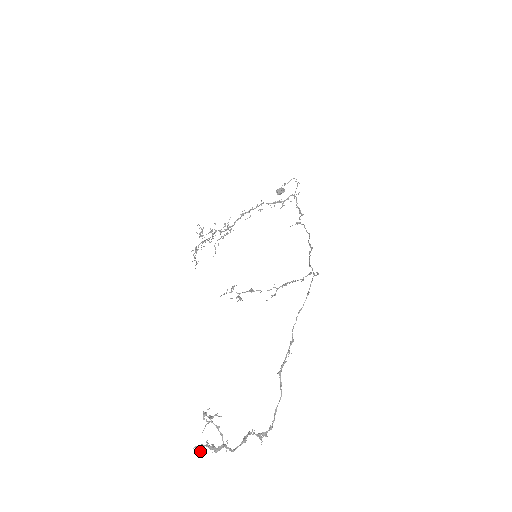
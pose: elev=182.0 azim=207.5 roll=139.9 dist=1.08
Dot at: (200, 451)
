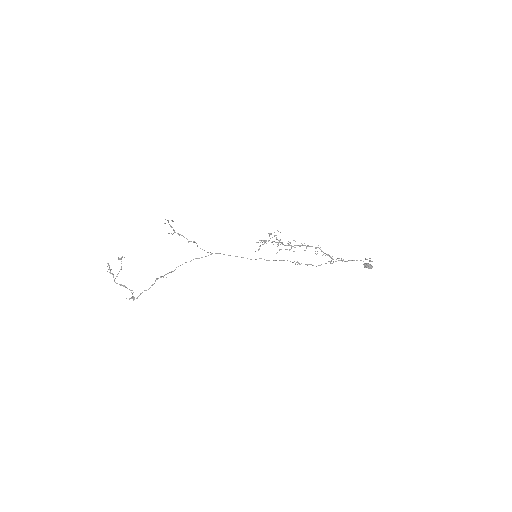
Dot at: (107, 266)
